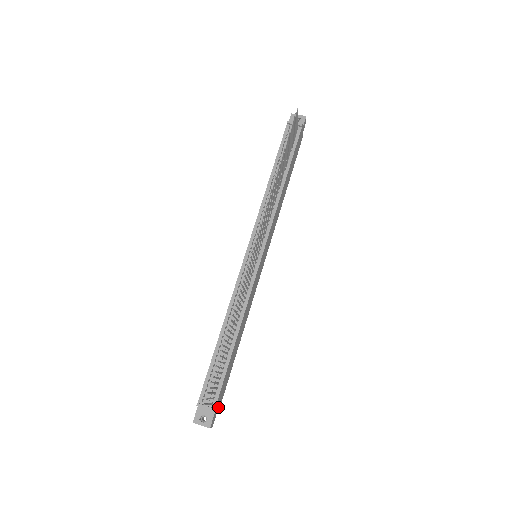
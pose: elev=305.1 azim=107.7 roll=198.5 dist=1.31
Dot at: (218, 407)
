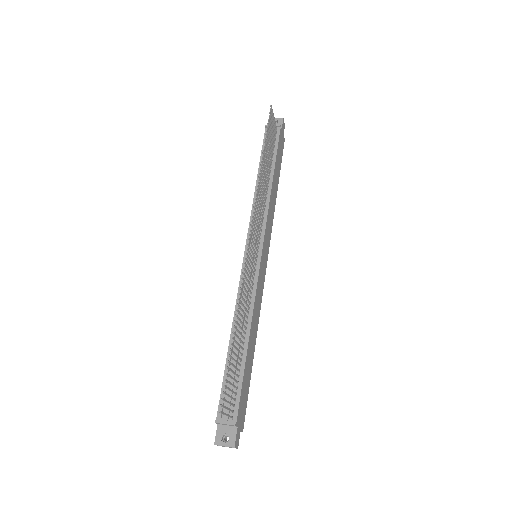
Dot at: (241, 424)
